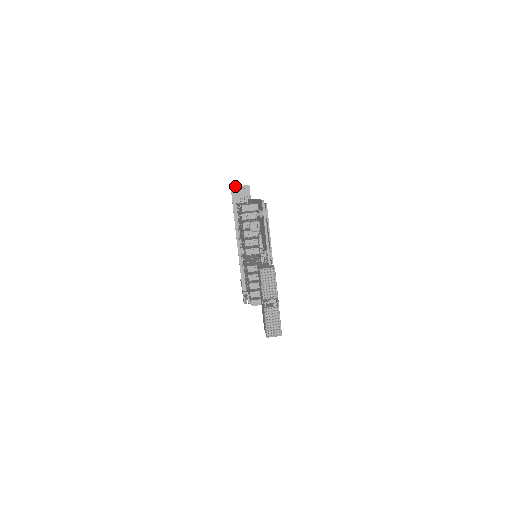
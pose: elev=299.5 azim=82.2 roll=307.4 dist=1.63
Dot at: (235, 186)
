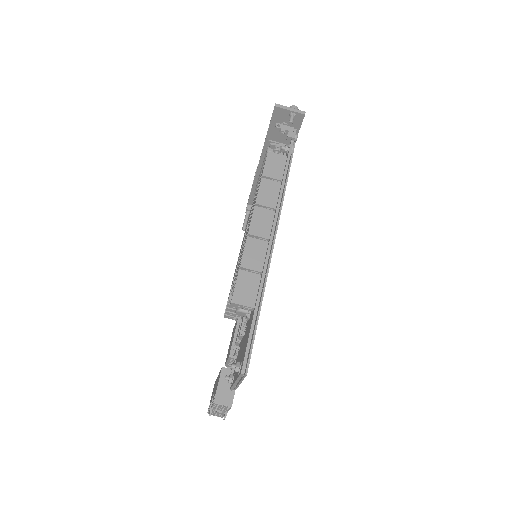
Dot at: (282, 107)
